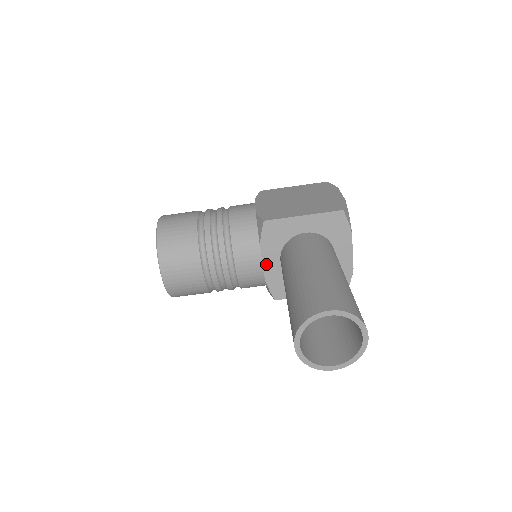
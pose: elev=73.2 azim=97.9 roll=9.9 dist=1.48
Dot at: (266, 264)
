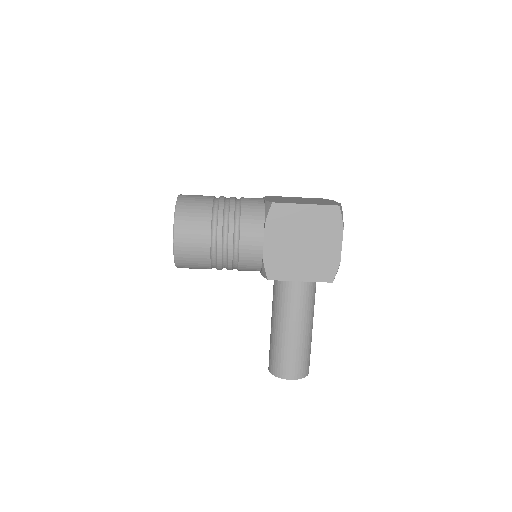
Dot at: occluded
